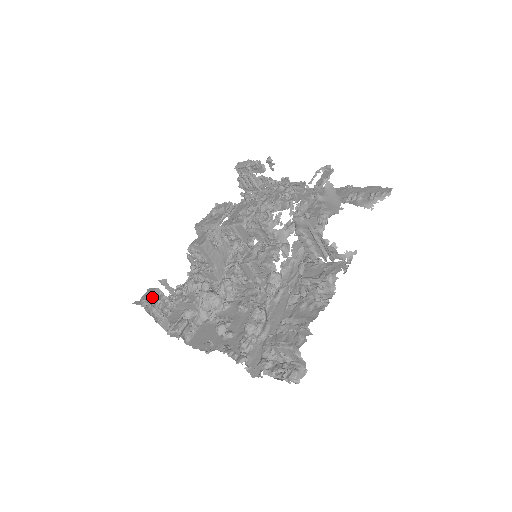
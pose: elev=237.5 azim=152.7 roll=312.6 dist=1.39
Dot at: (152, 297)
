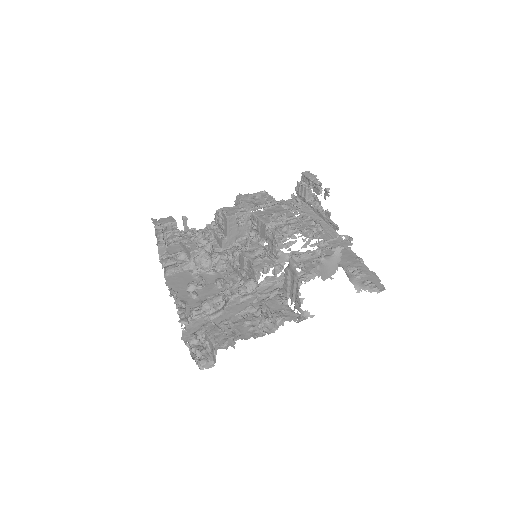
Dot at: (167, 225)
